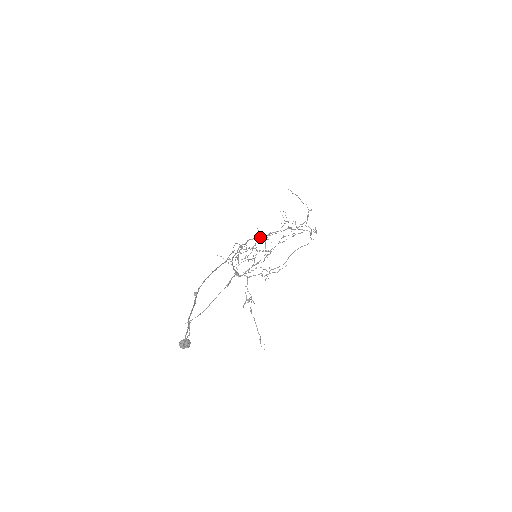
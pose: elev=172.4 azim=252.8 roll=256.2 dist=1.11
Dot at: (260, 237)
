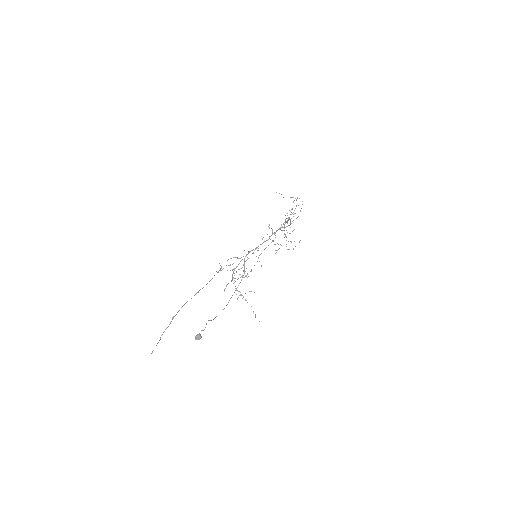
Dot at: occluded
